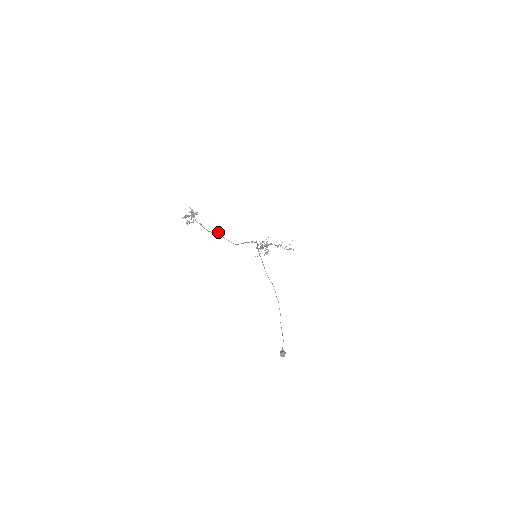
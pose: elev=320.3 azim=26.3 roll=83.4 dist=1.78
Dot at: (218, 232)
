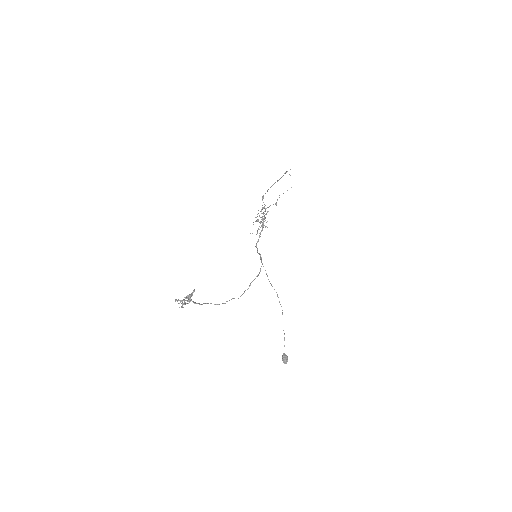
Dot at: (222, 303)
